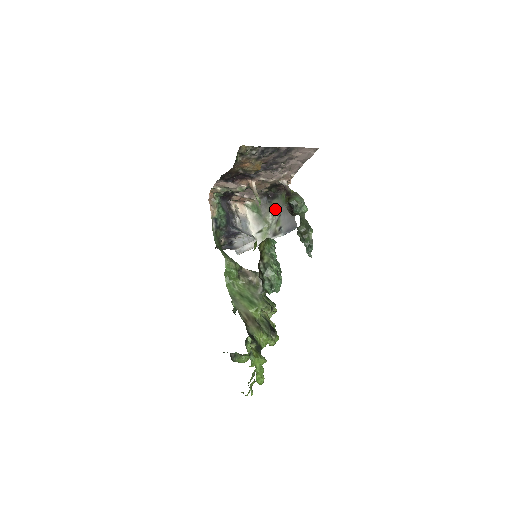
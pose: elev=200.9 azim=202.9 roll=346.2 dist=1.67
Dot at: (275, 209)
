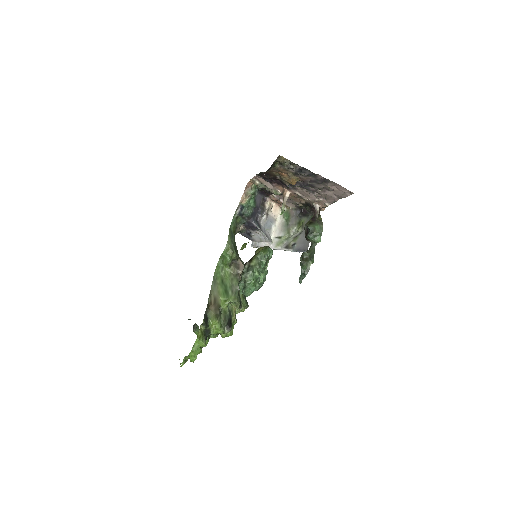
Dot at: (301, 225)
